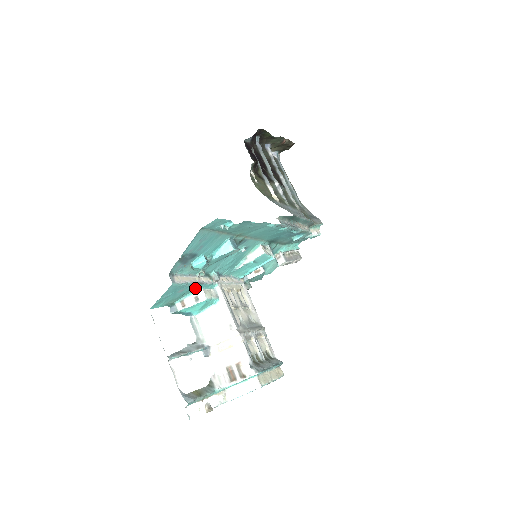
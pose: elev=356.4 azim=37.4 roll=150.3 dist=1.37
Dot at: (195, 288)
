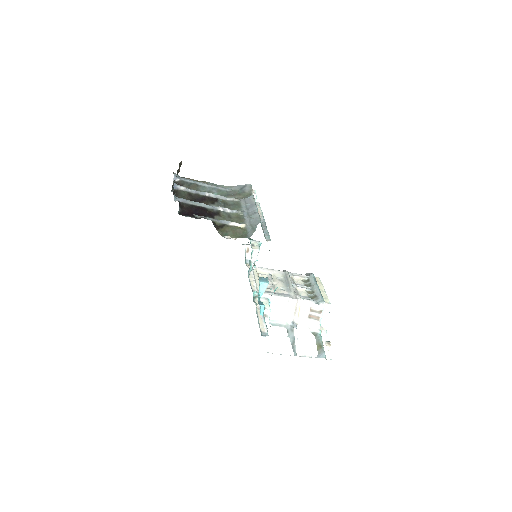
Dot at: occluded
